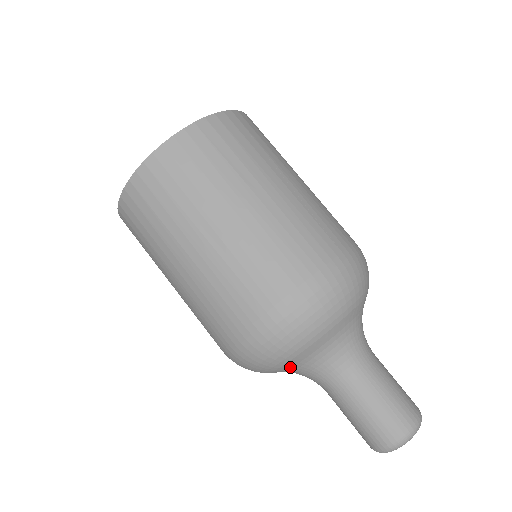
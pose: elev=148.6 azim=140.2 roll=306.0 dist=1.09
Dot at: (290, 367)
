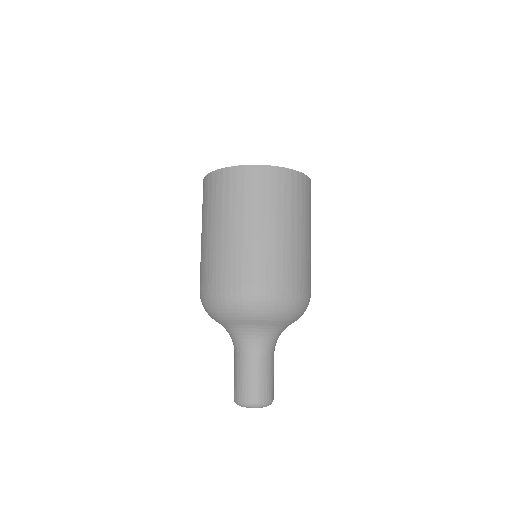
Dot at: occluded
